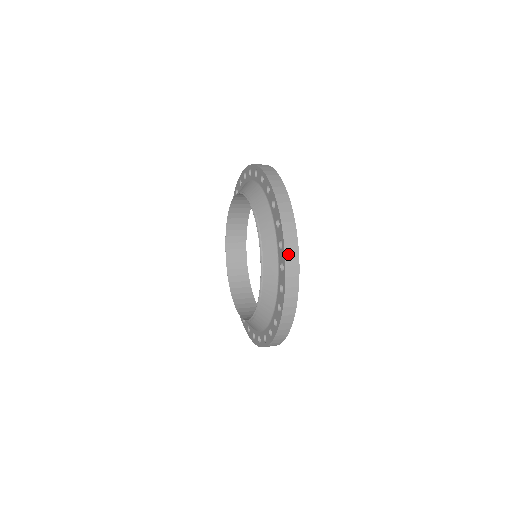
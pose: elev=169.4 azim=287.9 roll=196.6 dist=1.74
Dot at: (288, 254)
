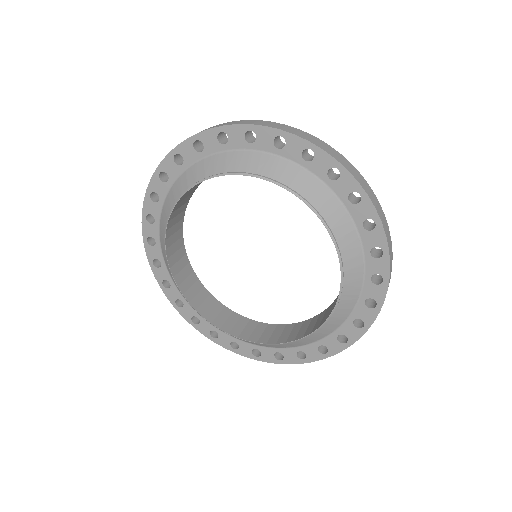
Dot at: (386, 232)
